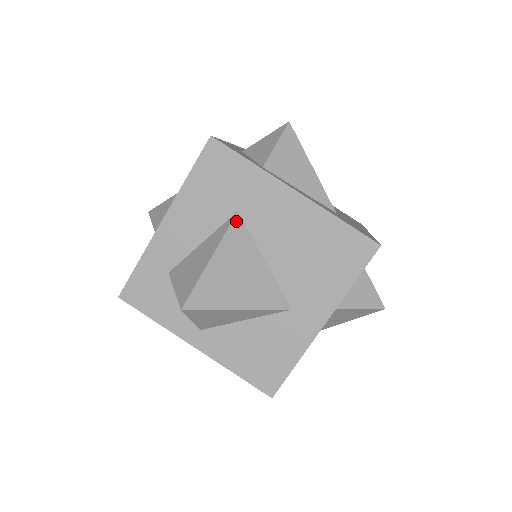
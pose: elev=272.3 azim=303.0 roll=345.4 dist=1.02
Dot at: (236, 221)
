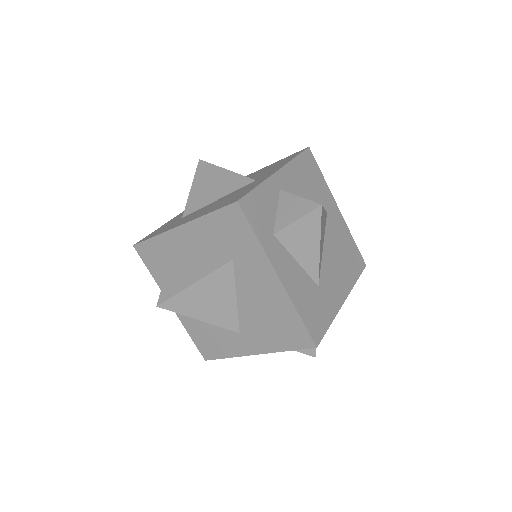
Dot at: (228, 266)
